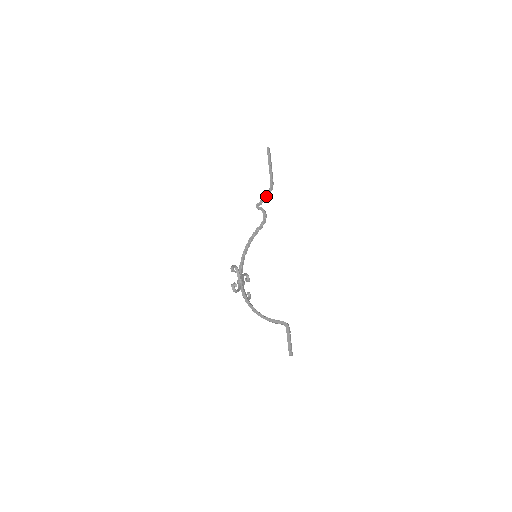
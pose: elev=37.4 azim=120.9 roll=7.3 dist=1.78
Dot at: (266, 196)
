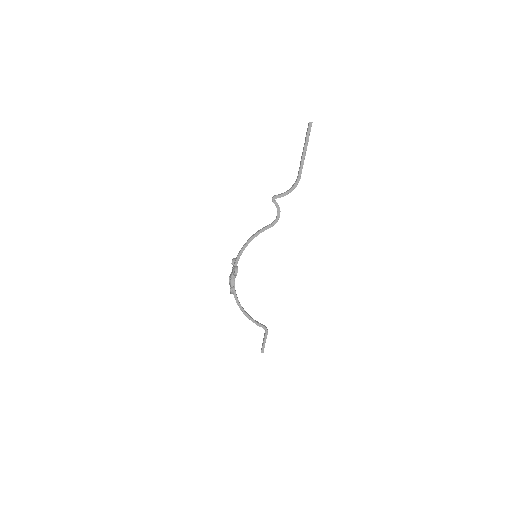
Dot at: (288, 193)
